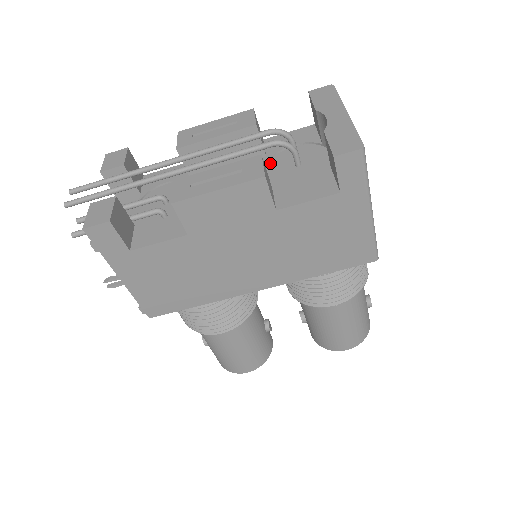
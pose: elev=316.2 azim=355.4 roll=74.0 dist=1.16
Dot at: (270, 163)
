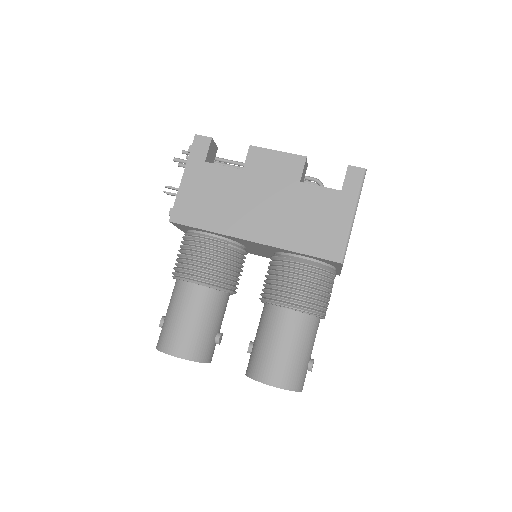
Dot at: occluded
